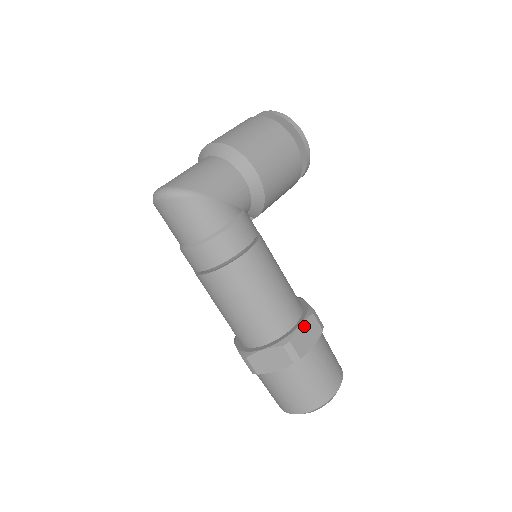
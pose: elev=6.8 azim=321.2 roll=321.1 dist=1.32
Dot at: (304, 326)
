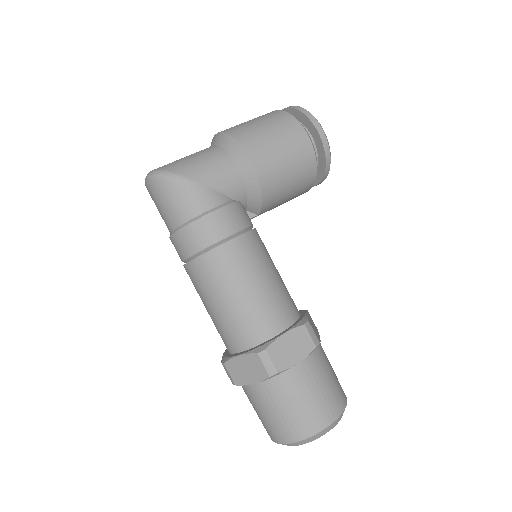
Dot at: (289, 336)
